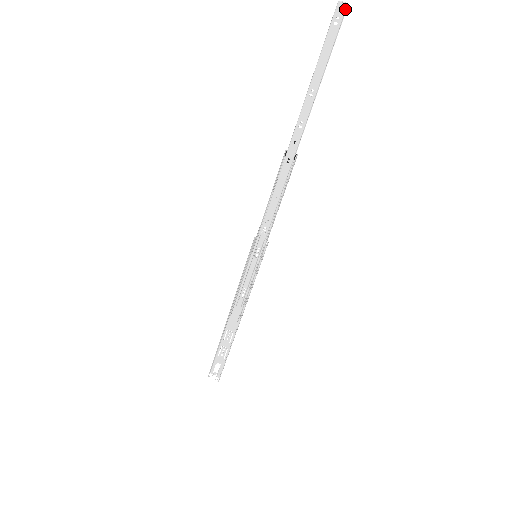
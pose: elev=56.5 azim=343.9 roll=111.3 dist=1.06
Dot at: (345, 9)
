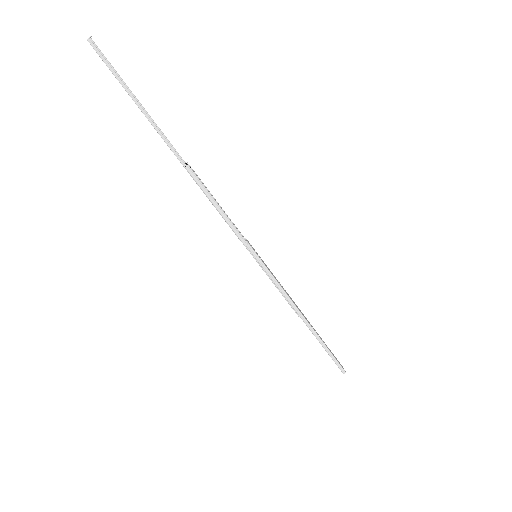
Dot at: (90, 44)
